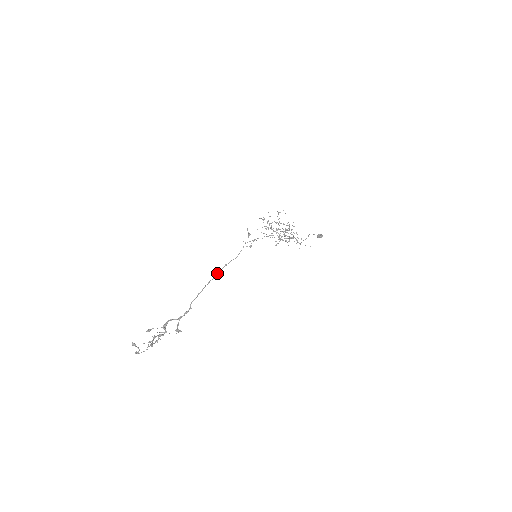
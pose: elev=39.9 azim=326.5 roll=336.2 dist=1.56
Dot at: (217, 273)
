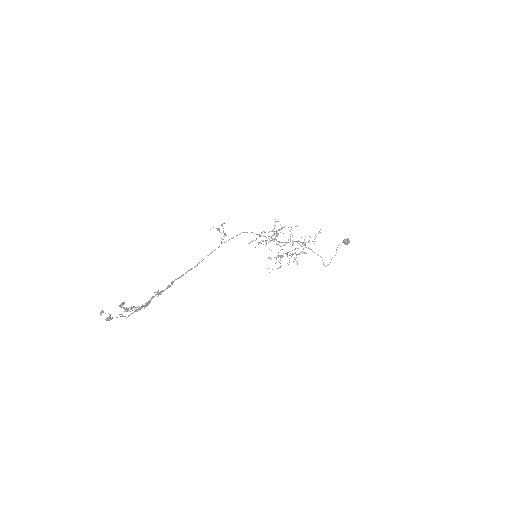
Dot at: occluded
